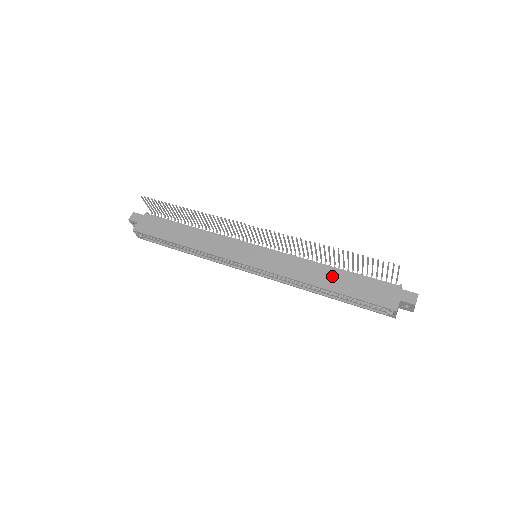
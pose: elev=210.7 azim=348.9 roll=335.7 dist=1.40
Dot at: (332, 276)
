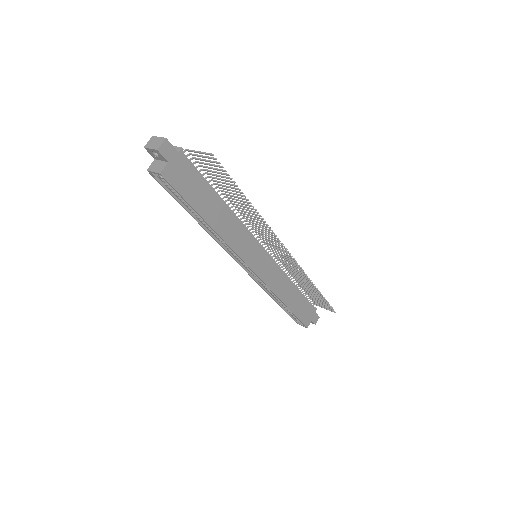
Dot at: (293, 295)
